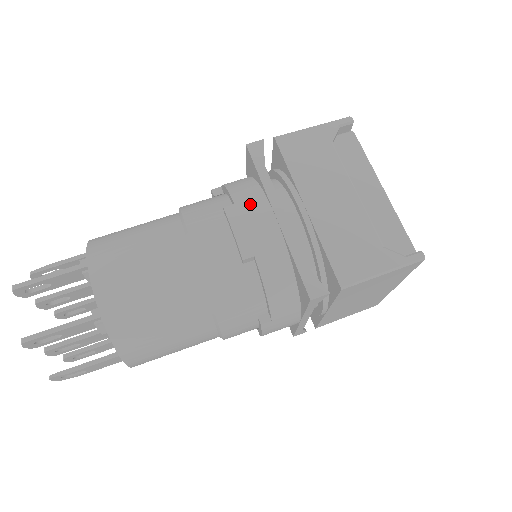
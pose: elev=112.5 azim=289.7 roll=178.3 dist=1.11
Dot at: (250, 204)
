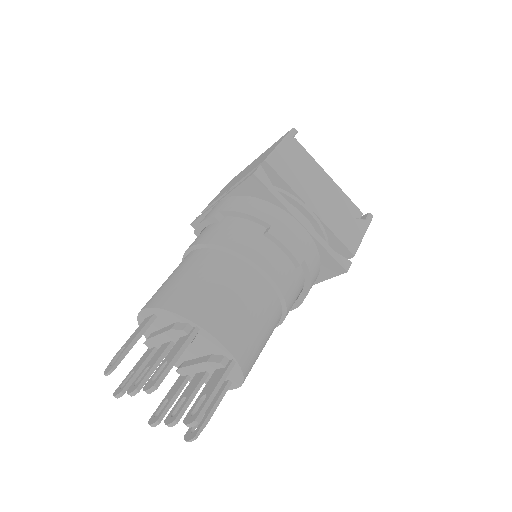
Dot at: (281, 222)
